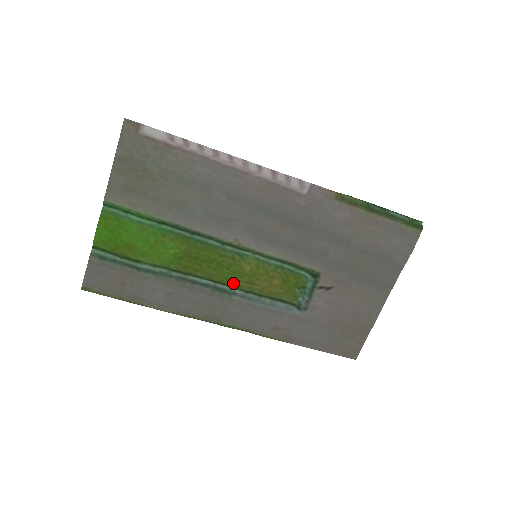
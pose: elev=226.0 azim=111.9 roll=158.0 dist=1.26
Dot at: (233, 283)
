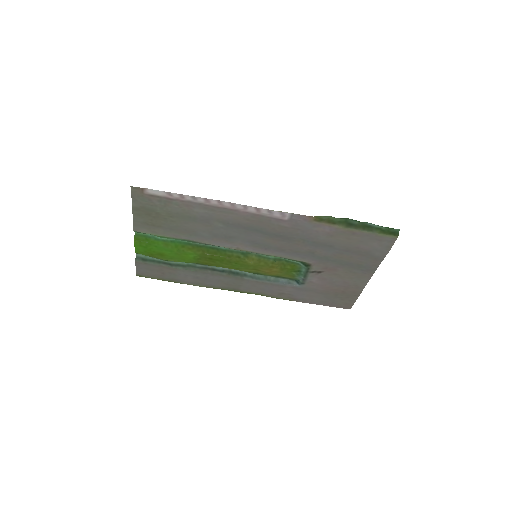
Dot at: (242, 270)
